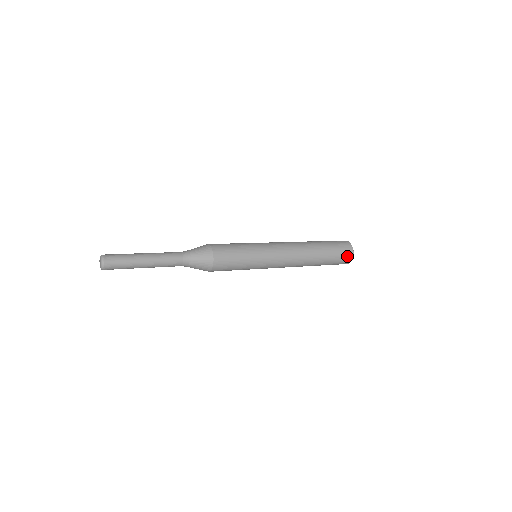
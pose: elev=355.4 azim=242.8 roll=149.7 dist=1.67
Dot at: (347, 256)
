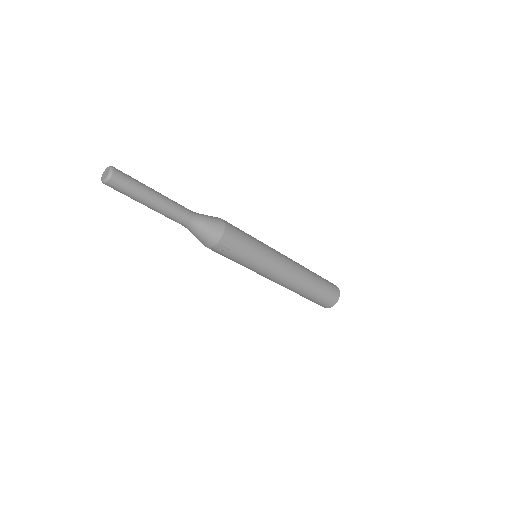
Dot at: (333, 285)
